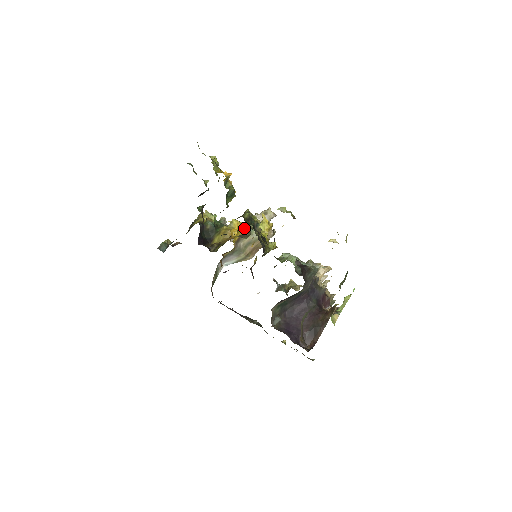
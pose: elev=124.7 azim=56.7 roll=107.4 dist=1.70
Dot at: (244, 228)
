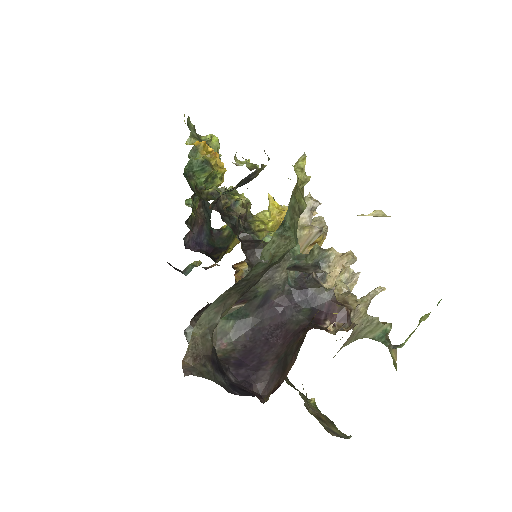
Dot at: occluded
